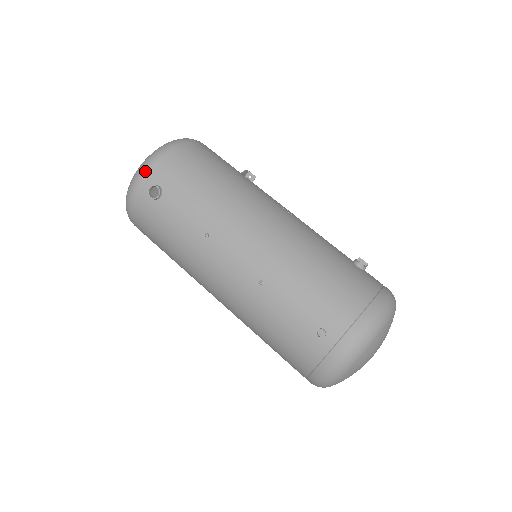
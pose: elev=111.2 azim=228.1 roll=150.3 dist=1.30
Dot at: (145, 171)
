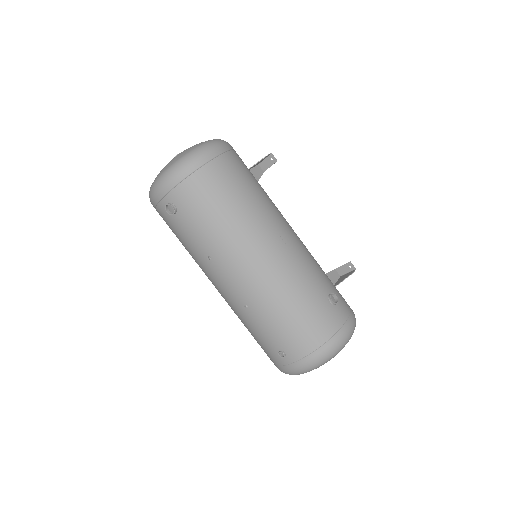
Dot at: (163, 187)
